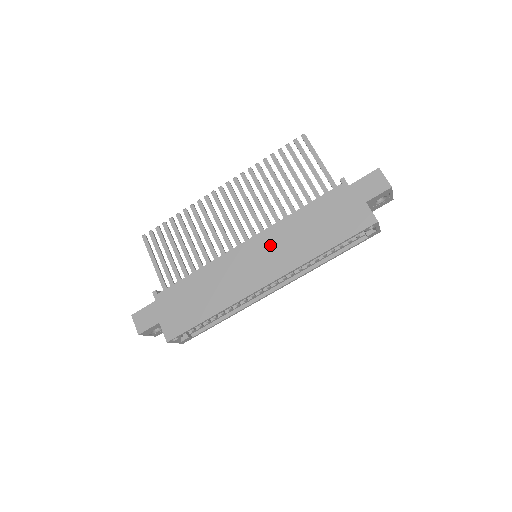
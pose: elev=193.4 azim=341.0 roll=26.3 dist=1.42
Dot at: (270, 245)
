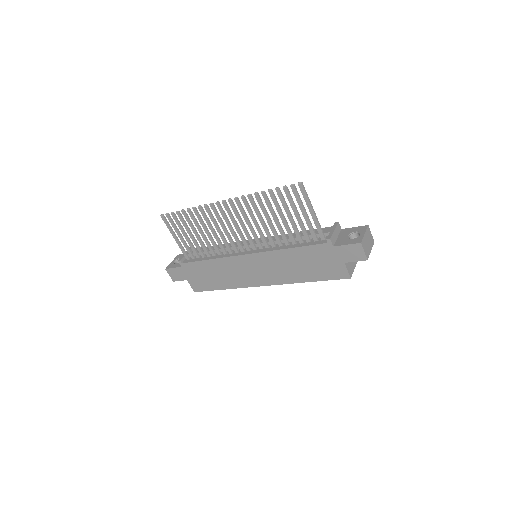
Dot at: (266, 264)
